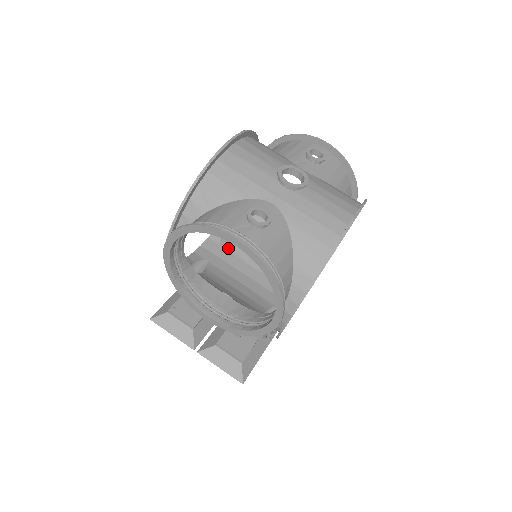
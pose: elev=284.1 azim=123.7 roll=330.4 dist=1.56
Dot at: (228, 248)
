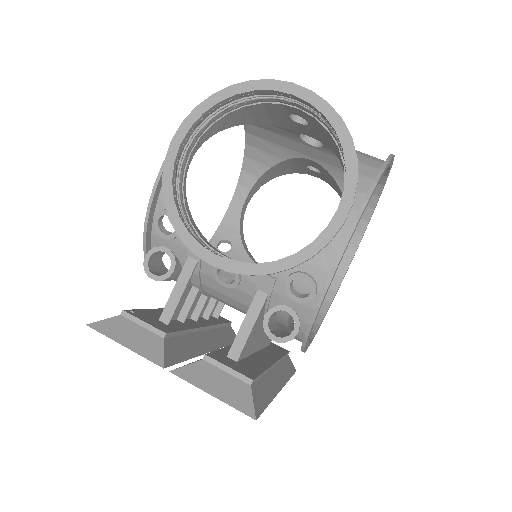
Dot at: occluded
